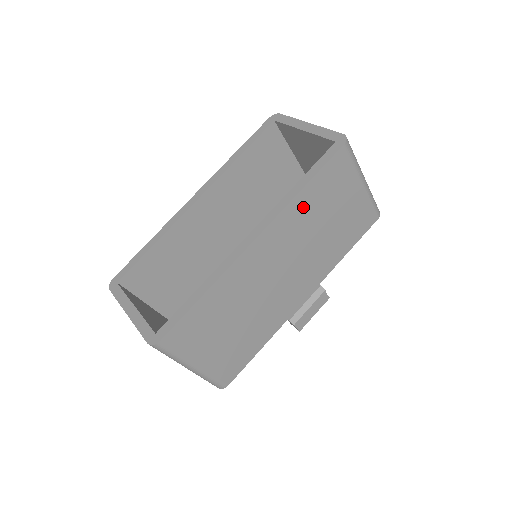
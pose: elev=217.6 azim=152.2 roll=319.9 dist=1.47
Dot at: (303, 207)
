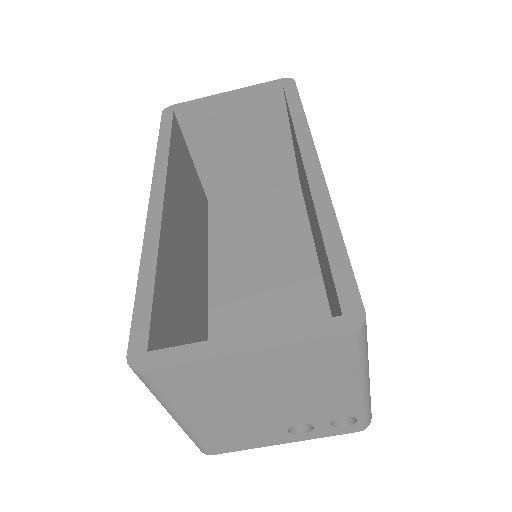
Dot at: occluded
